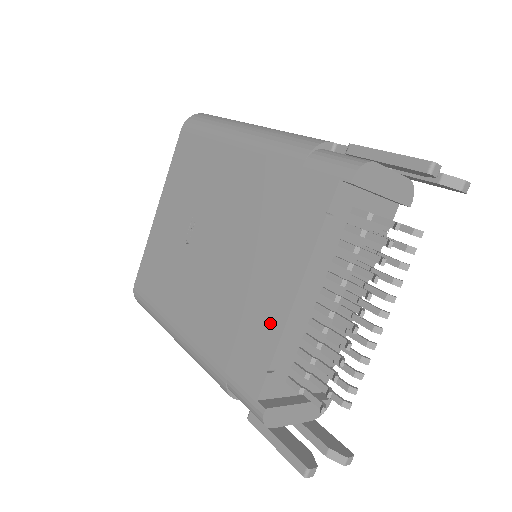
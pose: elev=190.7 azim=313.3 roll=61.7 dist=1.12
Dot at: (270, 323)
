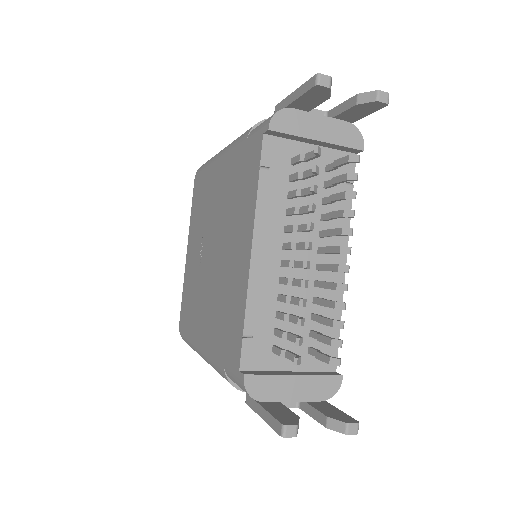
Dot at: (240, 290)
